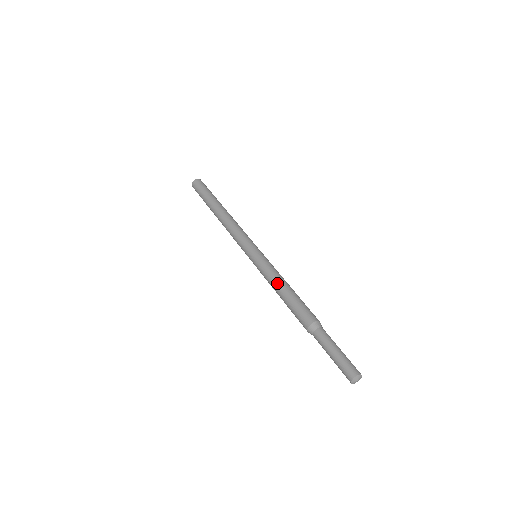
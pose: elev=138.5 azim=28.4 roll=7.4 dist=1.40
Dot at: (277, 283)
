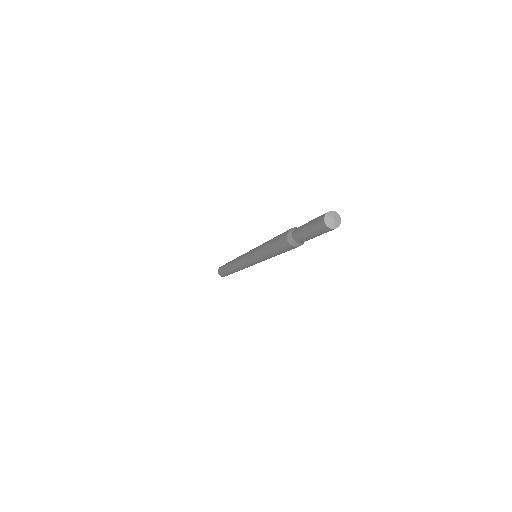
Dot at: (263, 249)
